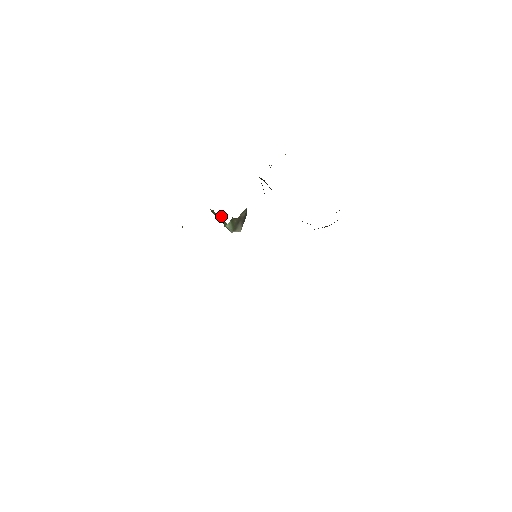
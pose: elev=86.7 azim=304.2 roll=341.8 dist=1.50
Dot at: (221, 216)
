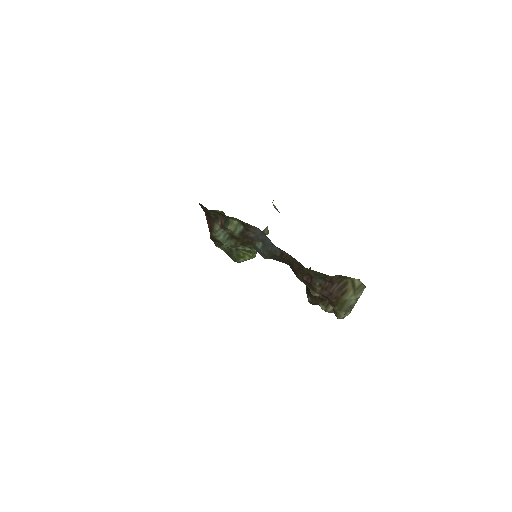
Dot at: (267, 229)
